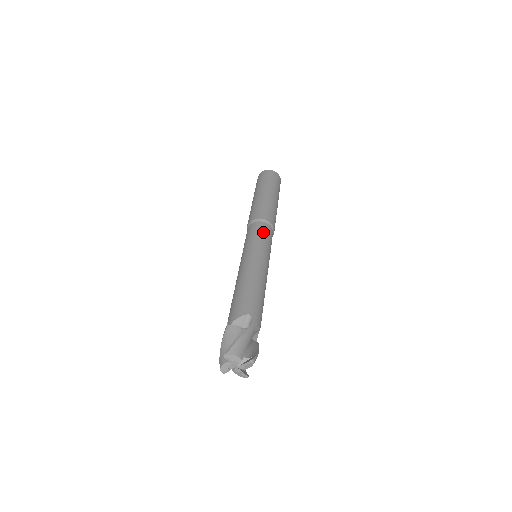
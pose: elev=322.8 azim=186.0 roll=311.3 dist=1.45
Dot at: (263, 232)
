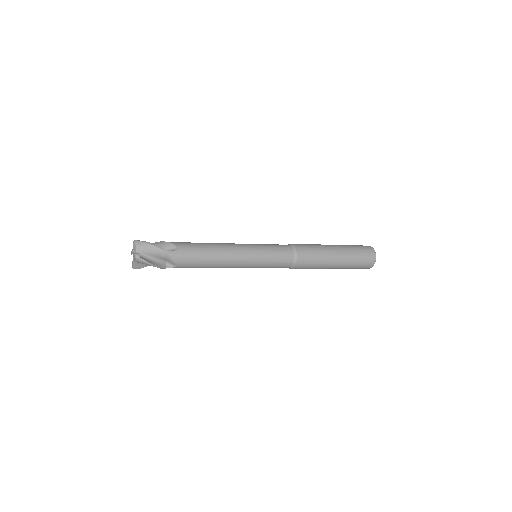
Dot at: occluded
